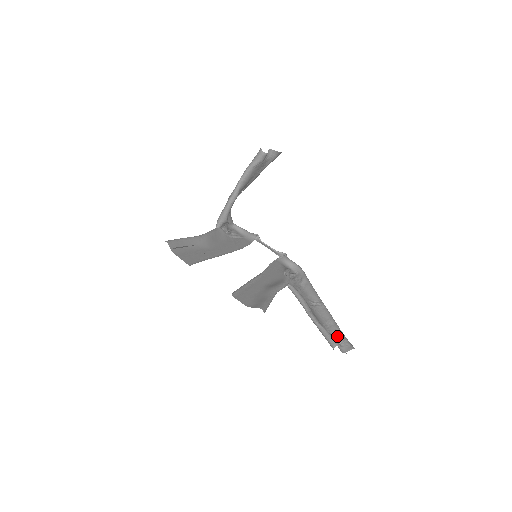
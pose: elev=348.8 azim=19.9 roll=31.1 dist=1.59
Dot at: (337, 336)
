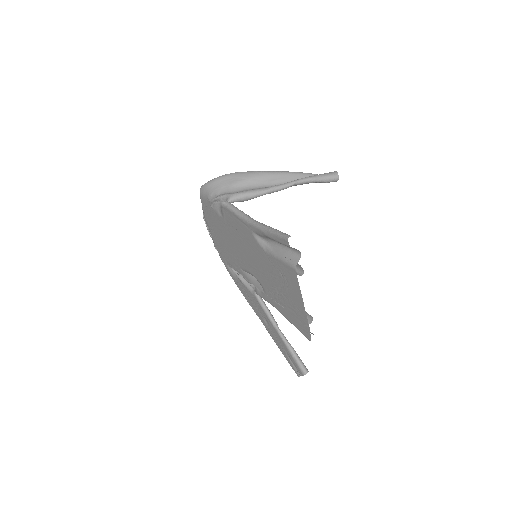
Dot at: occluded
